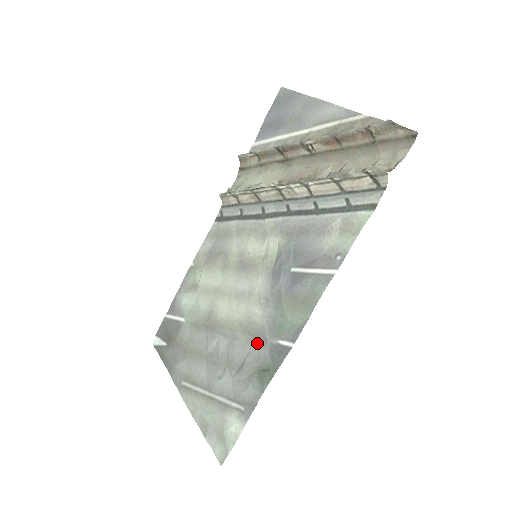
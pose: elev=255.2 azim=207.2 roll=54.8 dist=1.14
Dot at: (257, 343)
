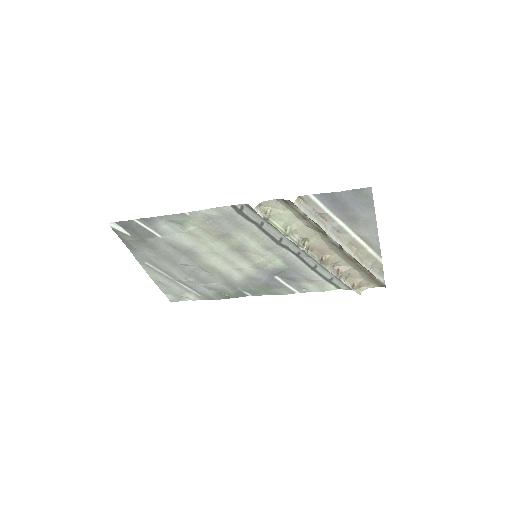
Dot at: (228, 285)
